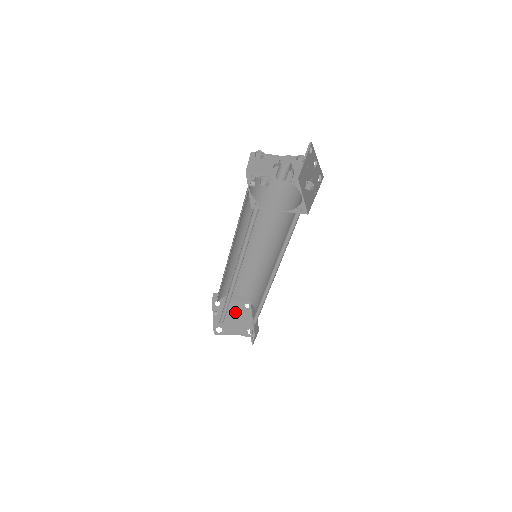
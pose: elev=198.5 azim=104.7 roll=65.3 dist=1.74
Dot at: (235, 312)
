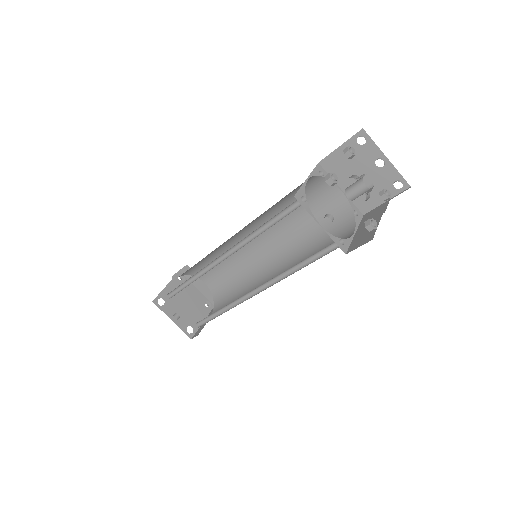
Dot at: (182, 296)
